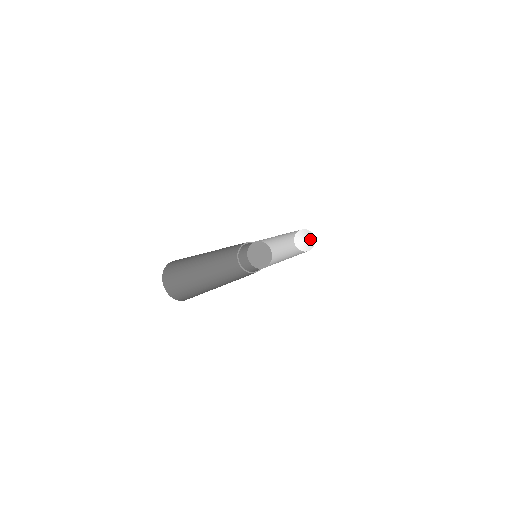
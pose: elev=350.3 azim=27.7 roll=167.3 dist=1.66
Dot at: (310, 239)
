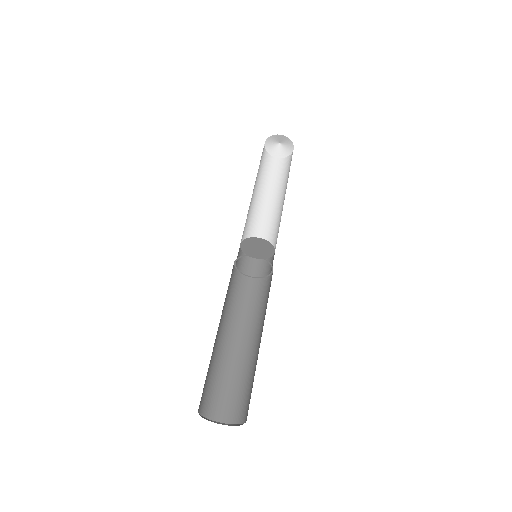
Dot at: (286, 147)
